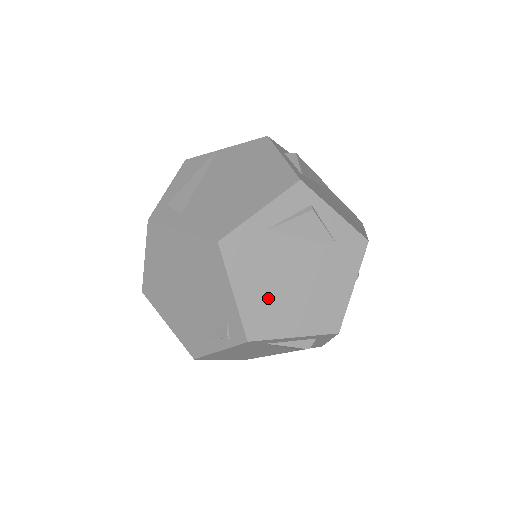
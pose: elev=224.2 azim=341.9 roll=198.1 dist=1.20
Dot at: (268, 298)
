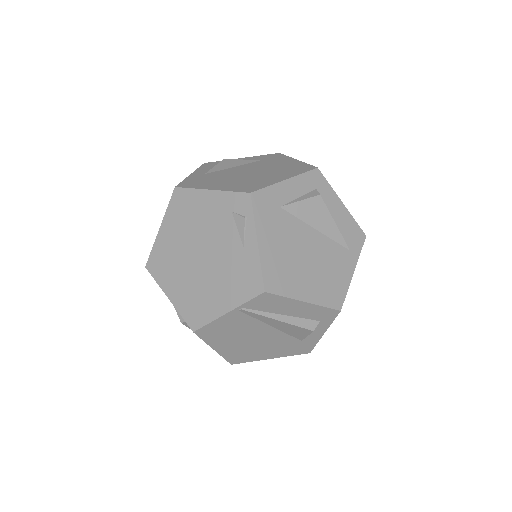
Dot at: (240, 182)
